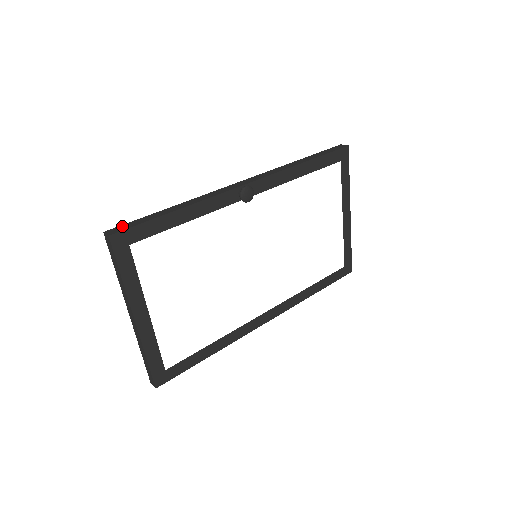
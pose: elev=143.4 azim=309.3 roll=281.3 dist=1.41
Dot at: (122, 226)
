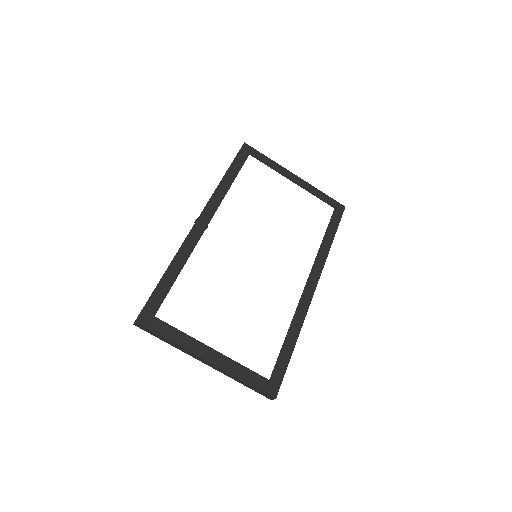
Dot at: occluded
